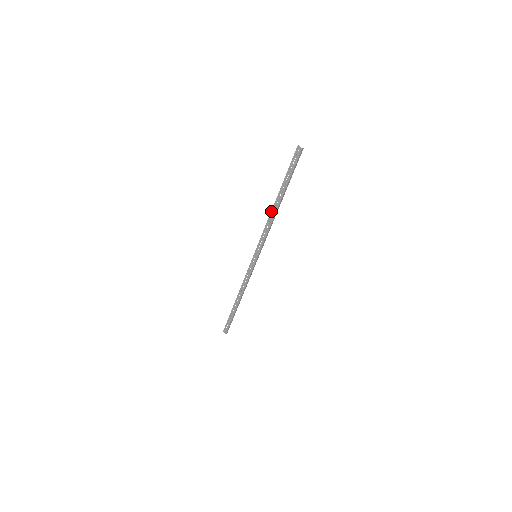
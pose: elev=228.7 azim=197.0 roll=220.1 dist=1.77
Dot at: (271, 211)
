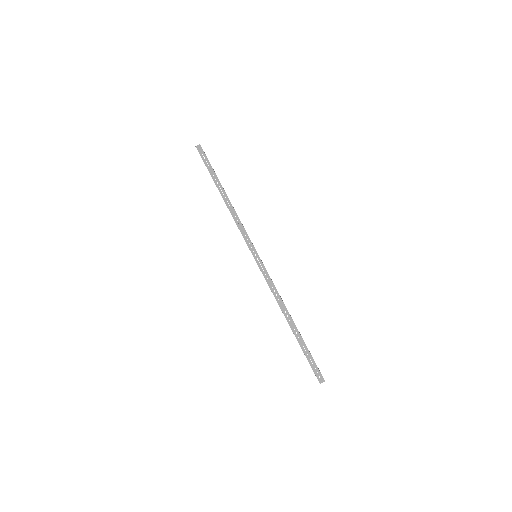
Dot at: occluded
